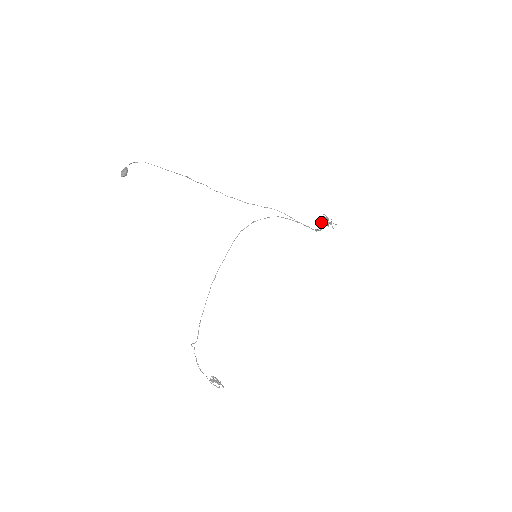
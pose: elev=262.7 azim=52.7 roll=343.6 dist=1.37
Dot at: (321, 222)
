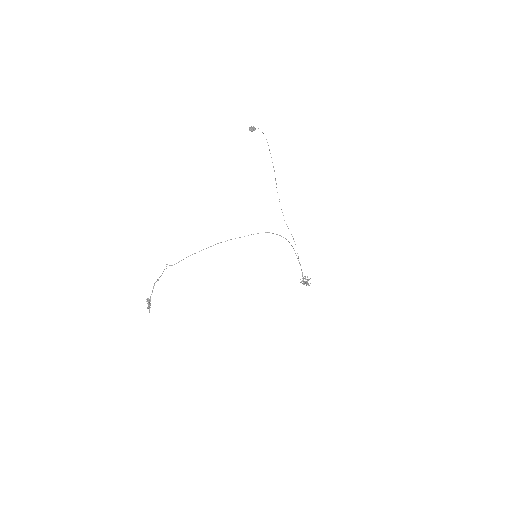
Dot at: occluded
